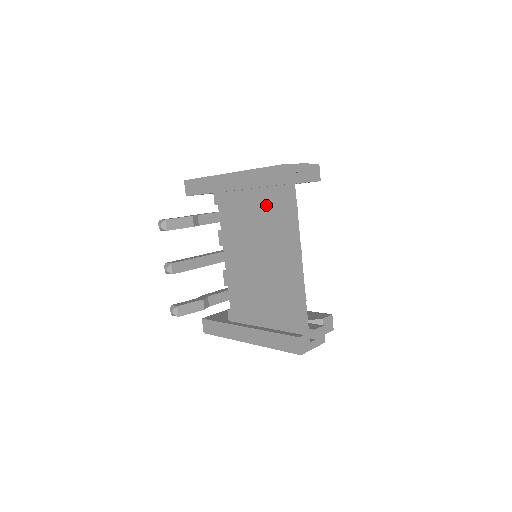
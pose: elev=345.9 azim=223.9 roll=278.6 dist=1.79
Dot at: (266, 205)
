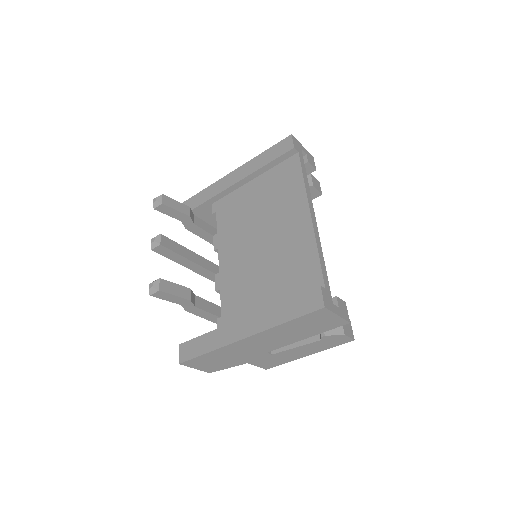
Dot at: (273, 182)
